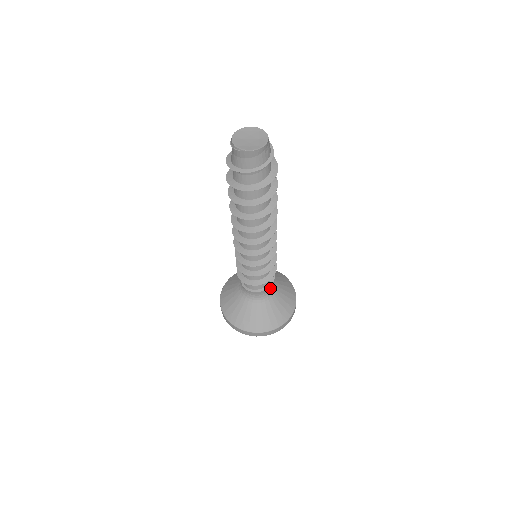
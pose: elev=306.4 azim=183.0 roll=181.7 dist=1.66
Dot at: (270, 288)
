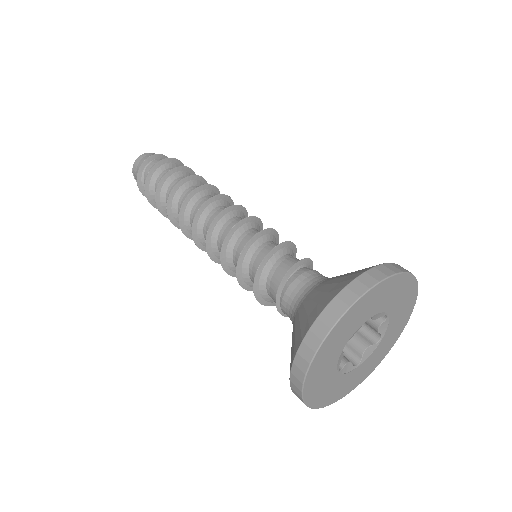
Dot at: (313, 278)
